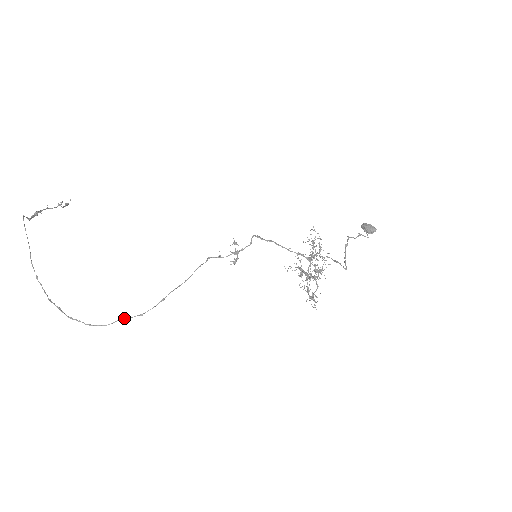
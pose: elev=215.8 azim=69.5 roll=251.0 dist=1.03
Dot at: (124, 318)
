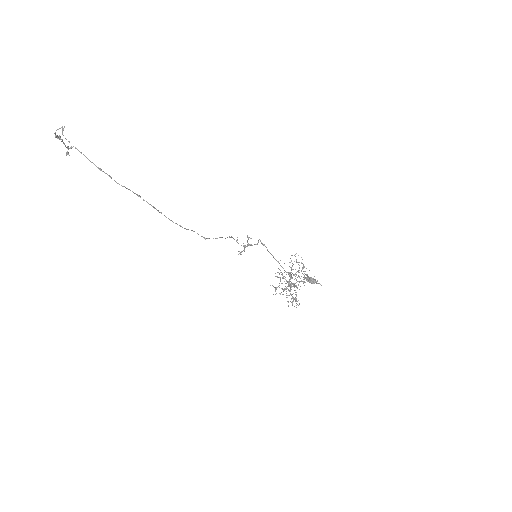
Dot at: occluded
